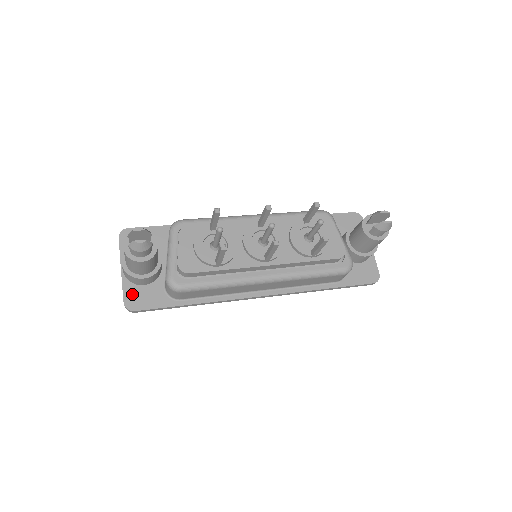
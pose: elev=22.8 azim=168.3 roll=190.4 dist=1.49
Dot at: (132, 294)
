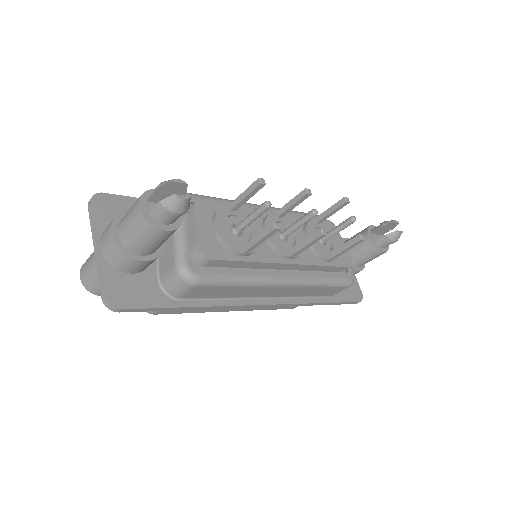
Dot at: (116, 284)
